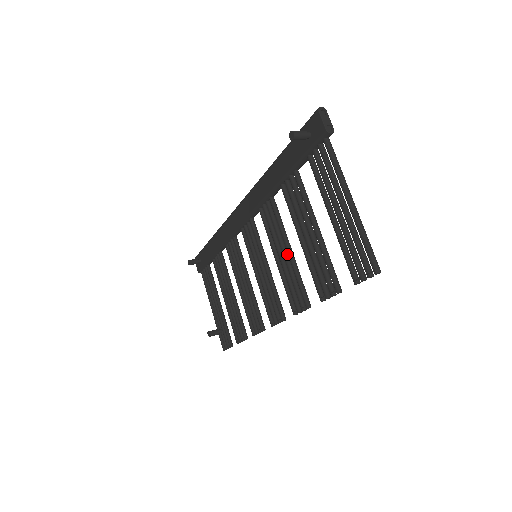
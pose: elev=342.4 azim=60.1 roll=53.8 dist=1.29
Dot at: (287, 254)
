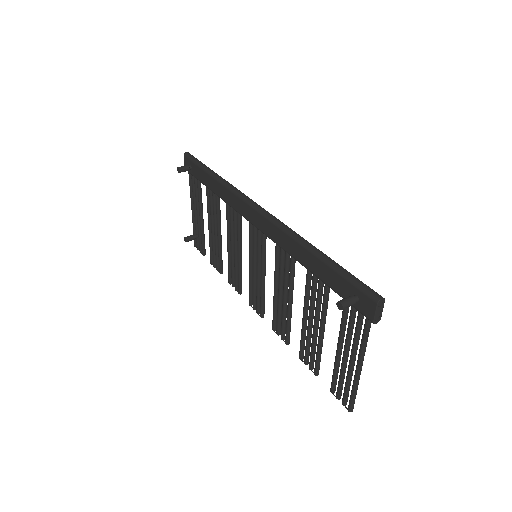
Dot at: (287, 300)
